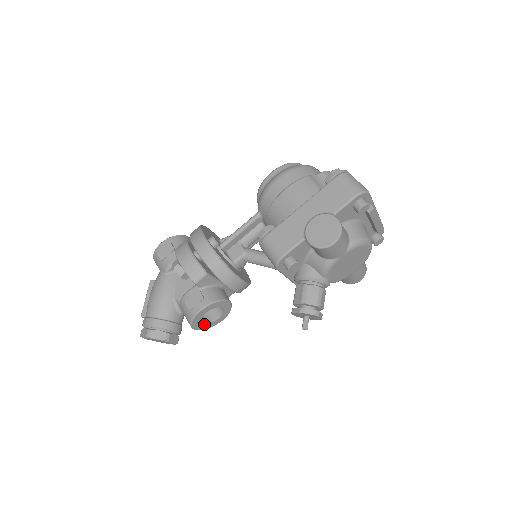
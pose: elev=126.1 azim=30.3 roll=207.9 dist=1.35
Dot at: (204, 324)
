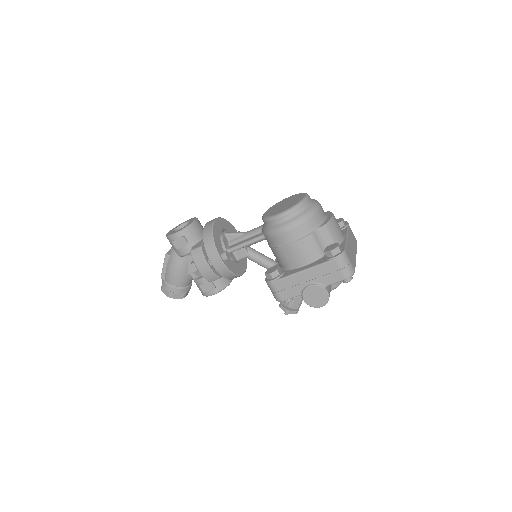
Dot at: occluded
